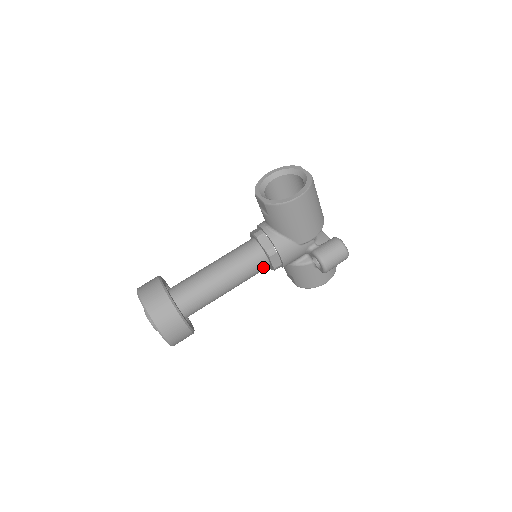
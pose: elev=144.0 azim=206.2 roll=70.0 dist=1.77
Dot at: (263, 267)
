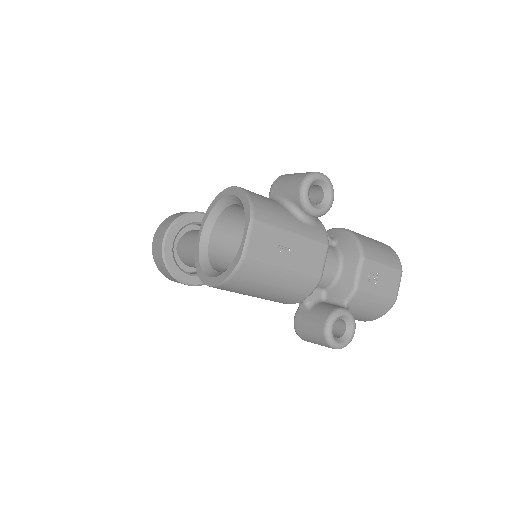
Dot at: occluded
